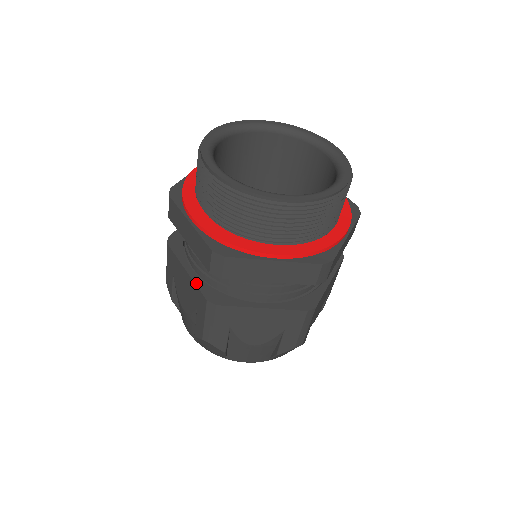
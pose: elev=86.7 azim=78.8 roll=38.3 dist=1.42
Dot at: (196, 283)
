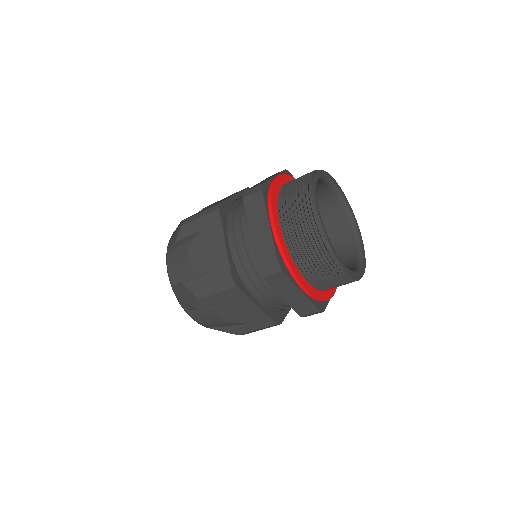
Dot at: (229, 259)
